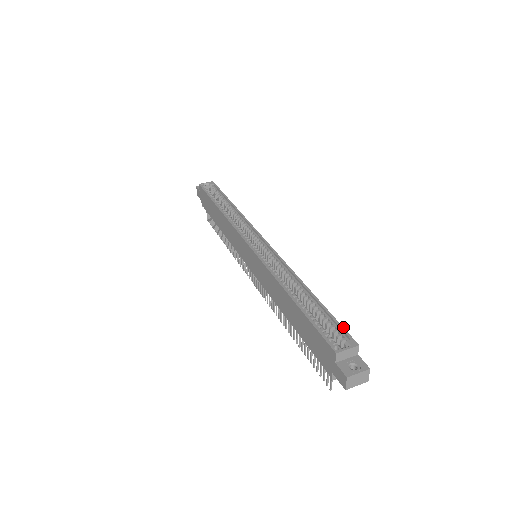
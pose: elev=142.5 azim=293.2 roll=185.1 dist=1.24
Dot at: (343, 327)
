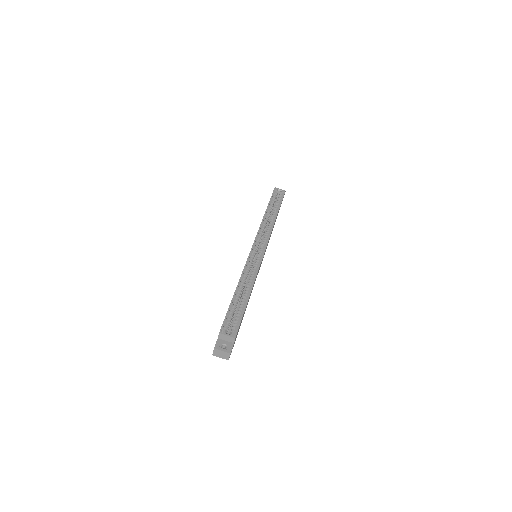
Dot at: occluded
